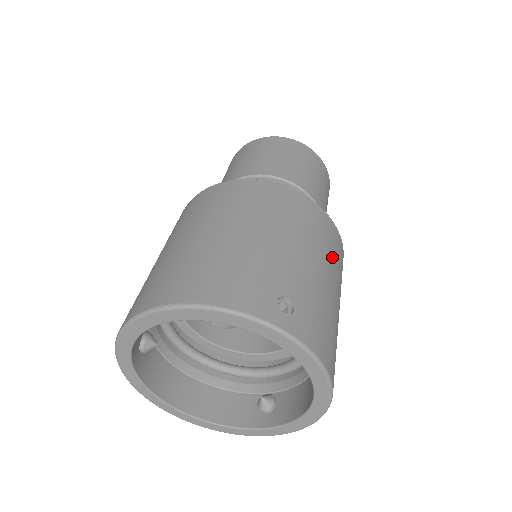
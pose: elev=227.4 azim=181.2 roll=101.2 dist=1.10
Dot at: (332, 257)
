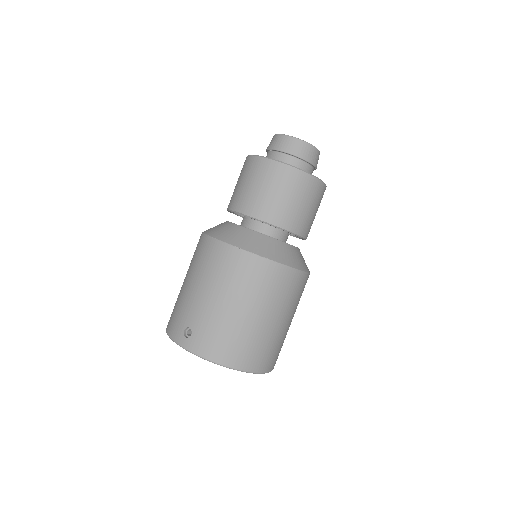
Dot at: (236, 283)
